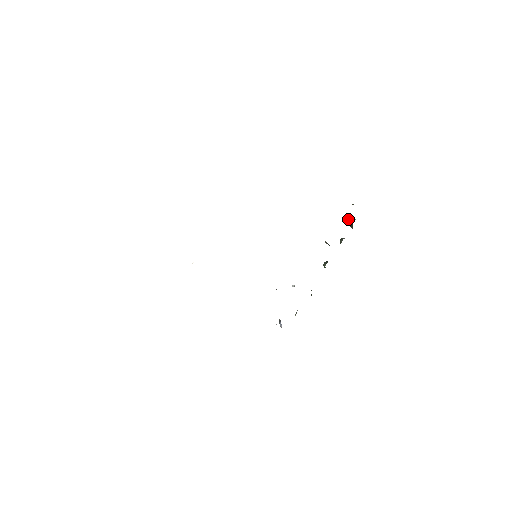
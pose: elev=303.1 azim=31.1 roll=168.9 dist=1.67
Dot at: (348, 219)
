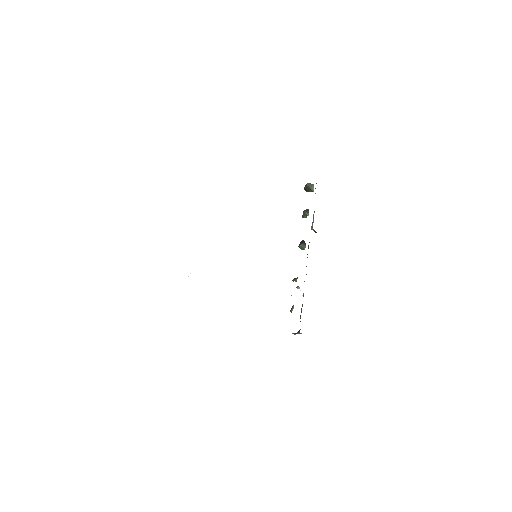
Dot at: (306, 184)
